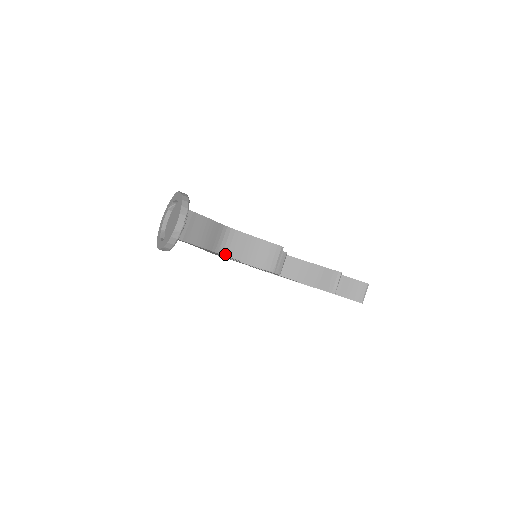
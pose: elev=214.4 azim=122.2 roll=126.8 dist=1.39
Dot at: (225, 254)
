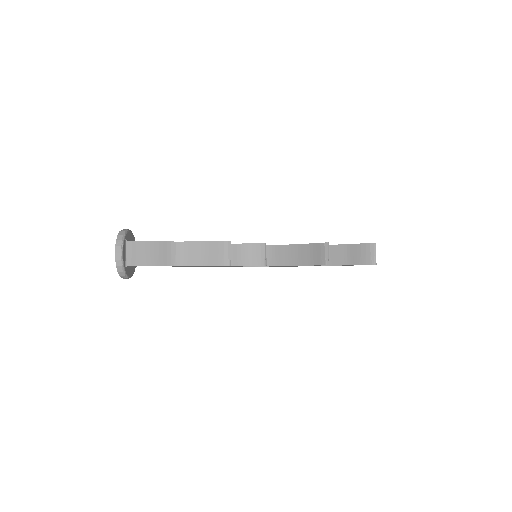
Dot at: (182, 265)
